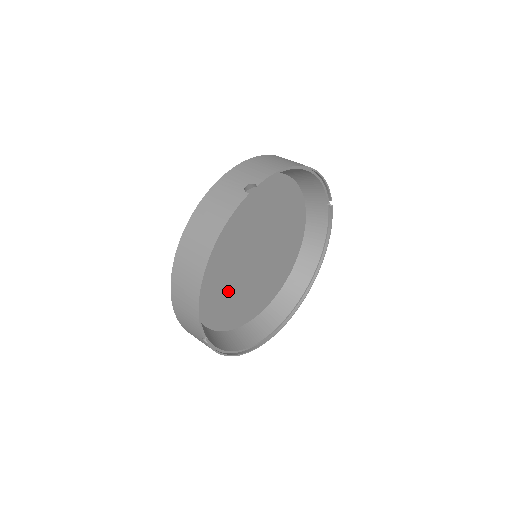
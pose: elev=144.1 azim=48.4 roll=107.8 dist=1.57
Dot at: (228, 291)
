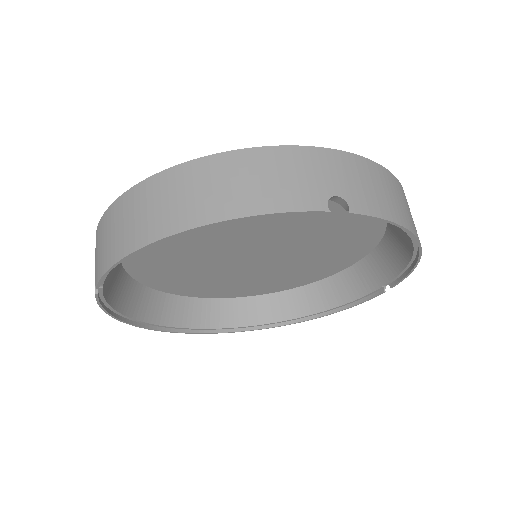
Dot at: (187, 258)
